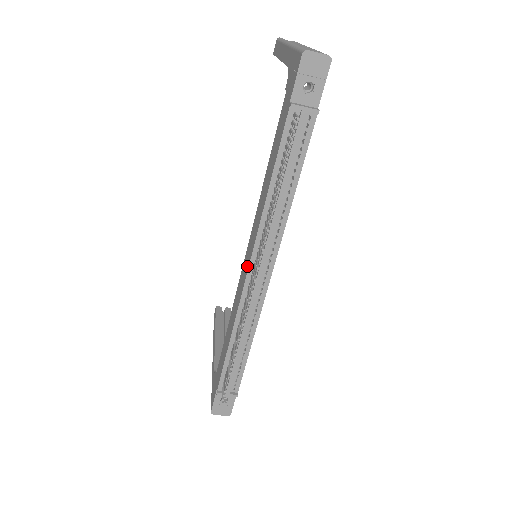
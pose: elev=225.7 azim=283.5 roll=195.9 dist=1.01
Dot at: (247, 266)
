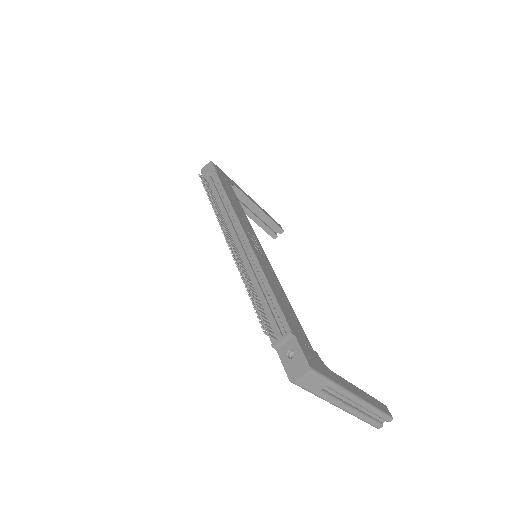
Dot at: occluded
